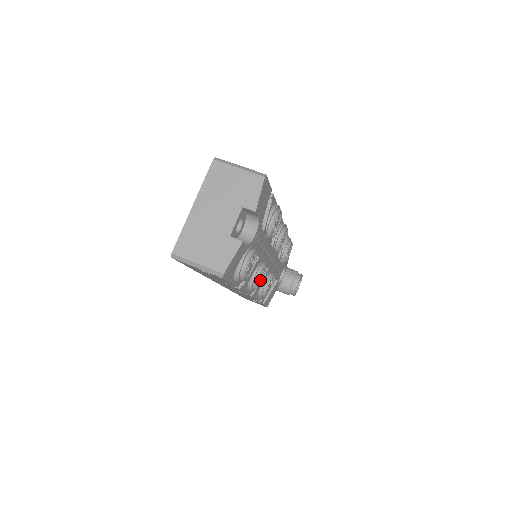
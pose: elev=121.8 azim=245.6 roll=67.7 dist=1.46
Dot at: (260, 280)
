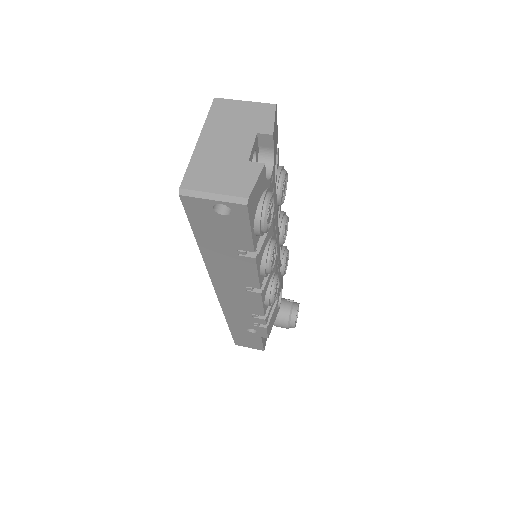
Dot at: (272, 261)
